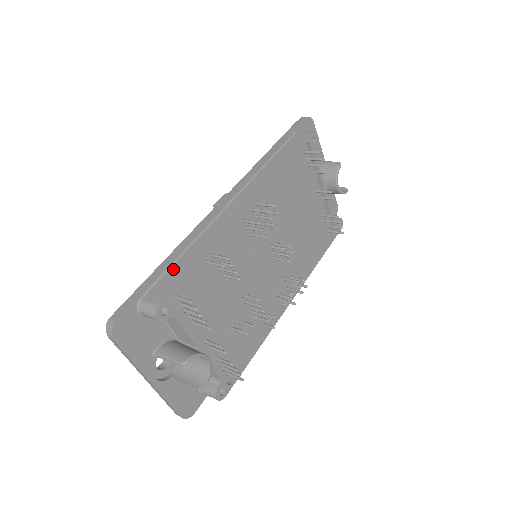
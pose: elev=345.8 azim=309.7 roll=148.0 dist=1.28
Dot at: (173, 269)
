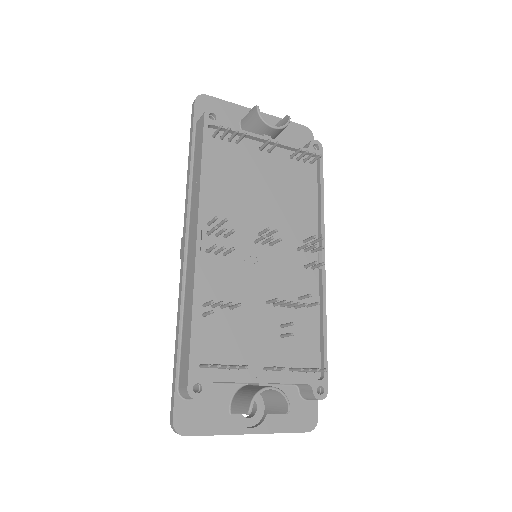
Dot at: (183, 345)
